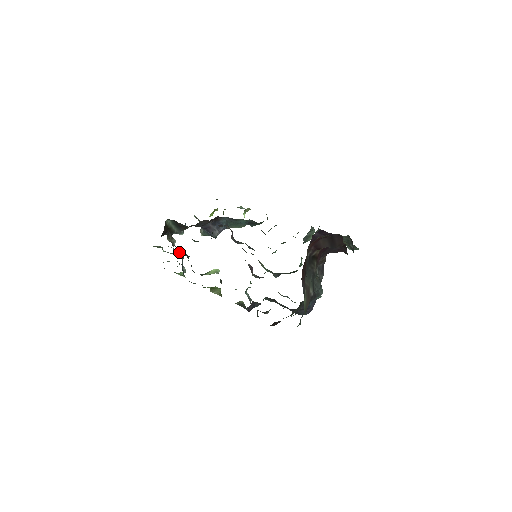
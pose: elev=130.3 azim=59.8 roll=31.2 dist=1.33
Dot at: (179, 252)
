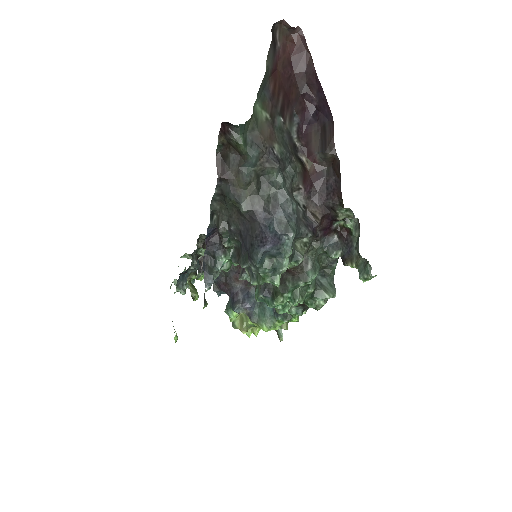
Dot at: occluded
